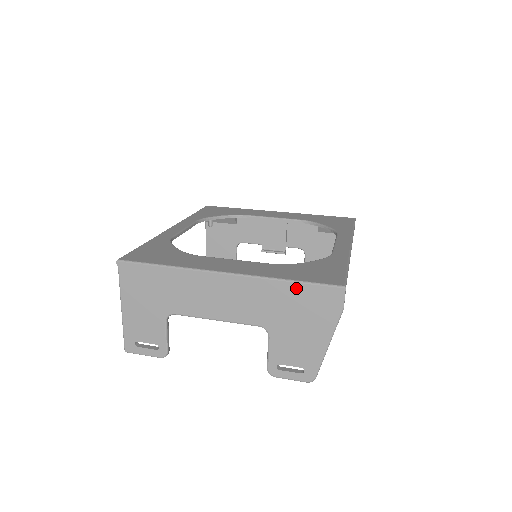
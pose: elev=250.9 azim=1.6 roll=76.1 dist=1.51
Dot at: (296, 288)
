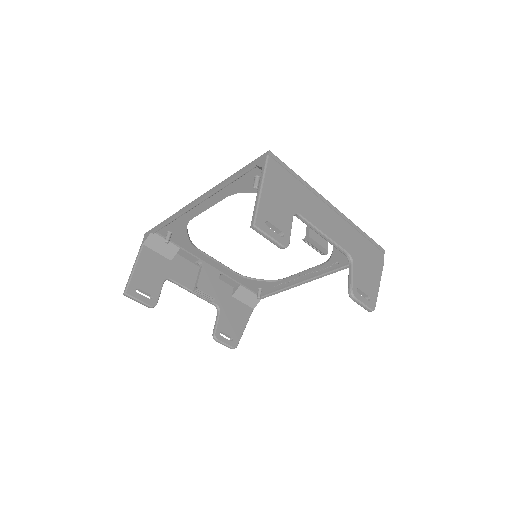
Dot at: (365, 238)
